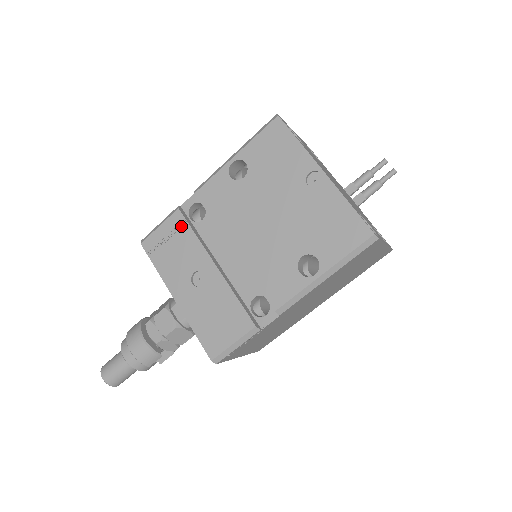
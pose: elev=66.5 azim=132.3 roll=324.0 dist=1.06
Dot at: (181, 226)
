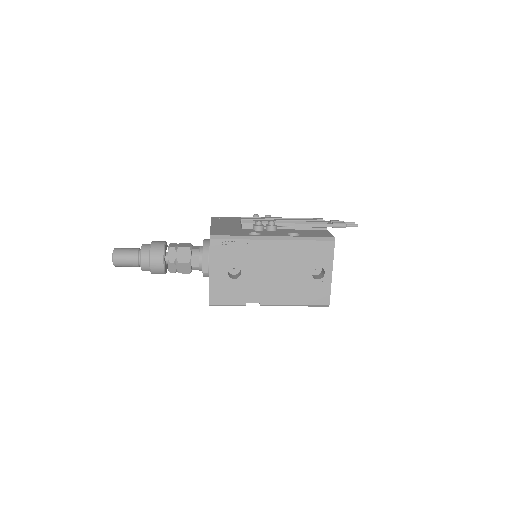
Dot at: occluded
